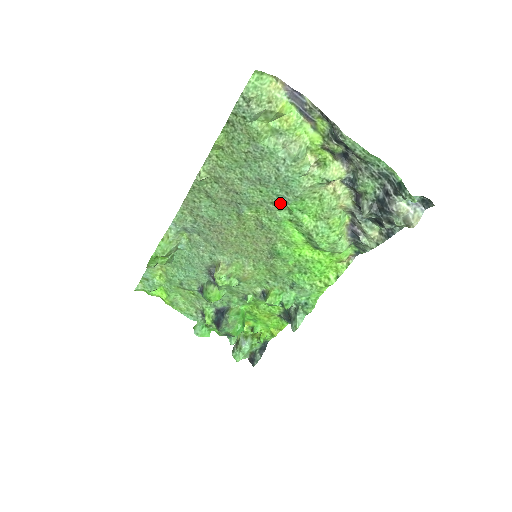
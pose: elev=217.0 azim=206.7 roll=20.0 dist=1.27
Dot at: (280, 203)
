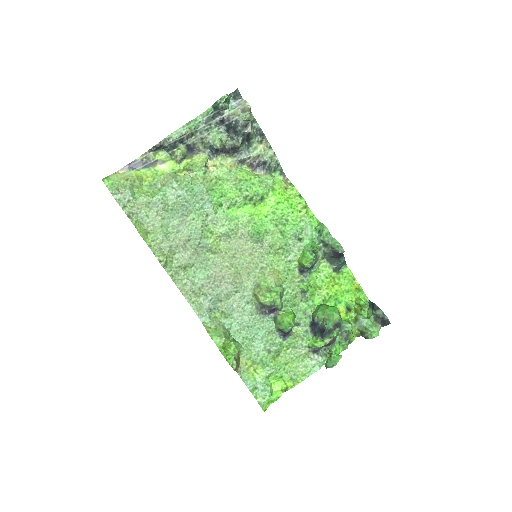
Dot at: (209, 209)
